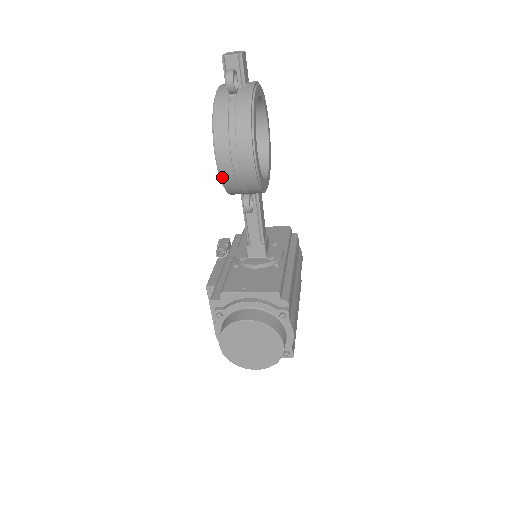
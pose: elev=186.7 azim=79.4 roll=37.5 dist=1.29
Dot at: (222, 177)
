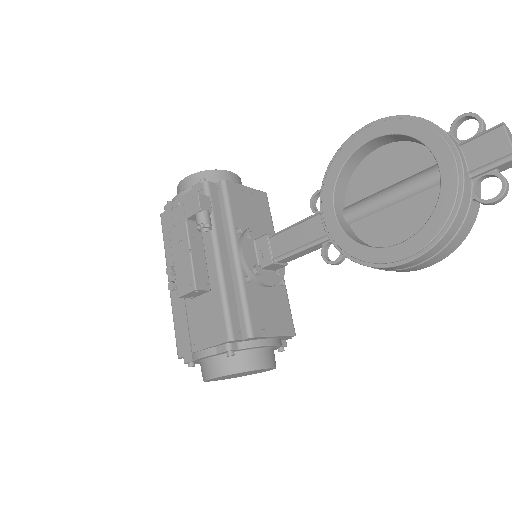
Dot at: (379, 268)
